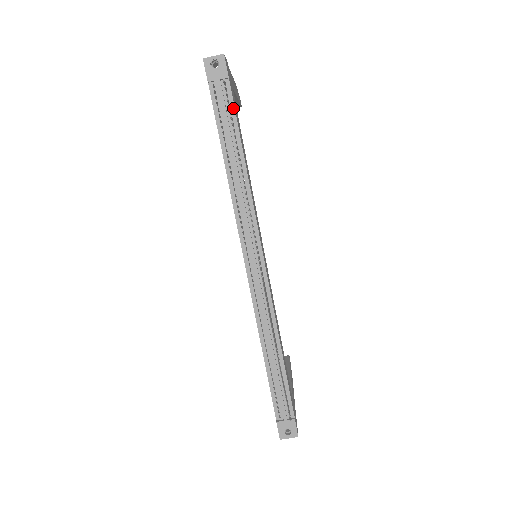
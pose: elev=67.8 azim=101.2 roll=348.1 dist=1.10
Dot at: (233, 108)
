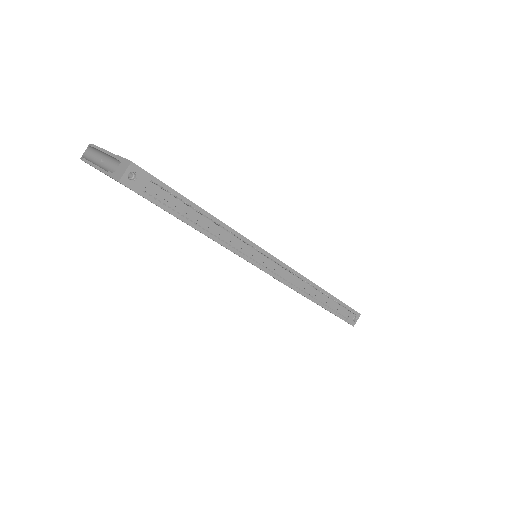
Dot at: (173, 192)
